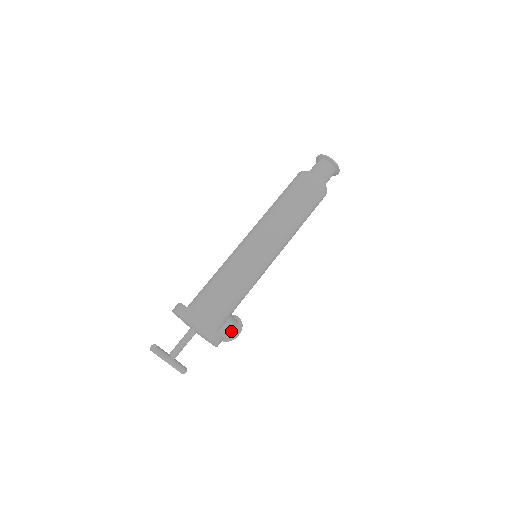
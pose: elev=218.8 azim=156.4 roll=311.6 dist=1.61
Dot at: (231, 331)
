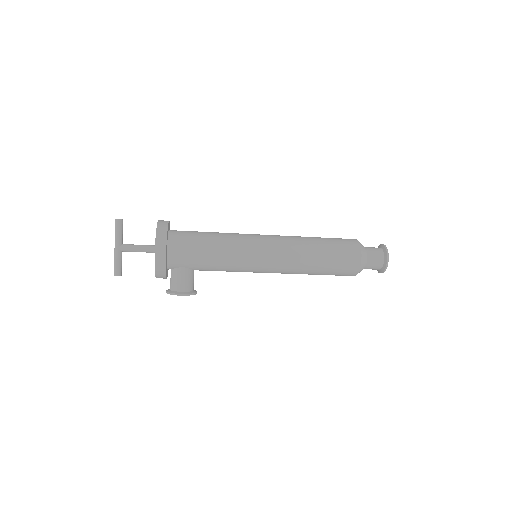
Dot at: (179, 286)
